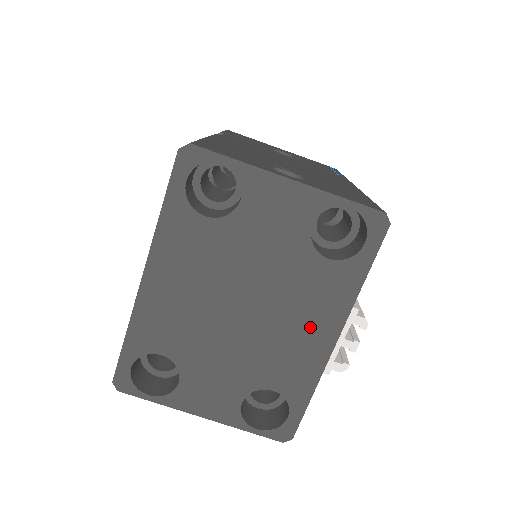
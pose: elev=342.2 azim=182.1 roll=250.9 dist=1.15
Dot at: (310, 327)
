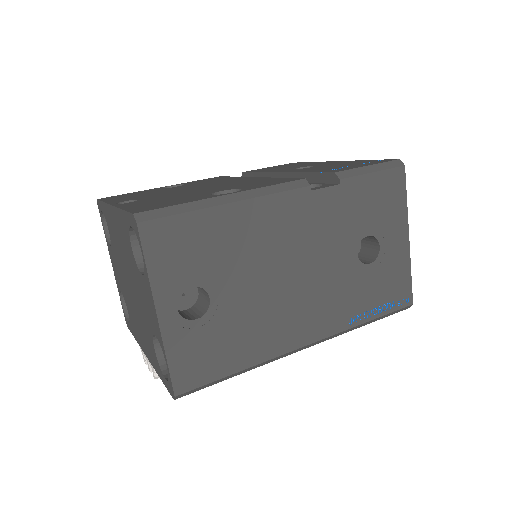
Dot at: (142, 336)
